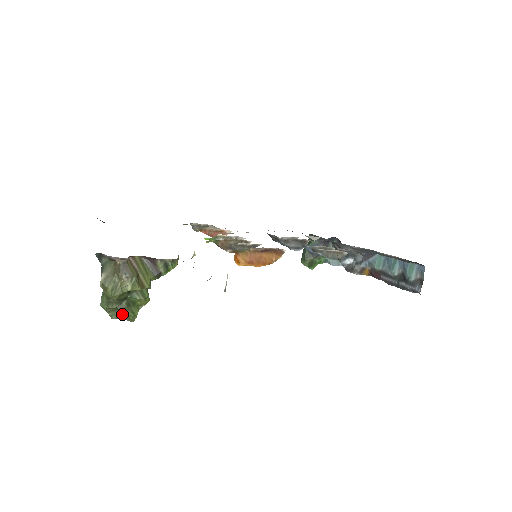
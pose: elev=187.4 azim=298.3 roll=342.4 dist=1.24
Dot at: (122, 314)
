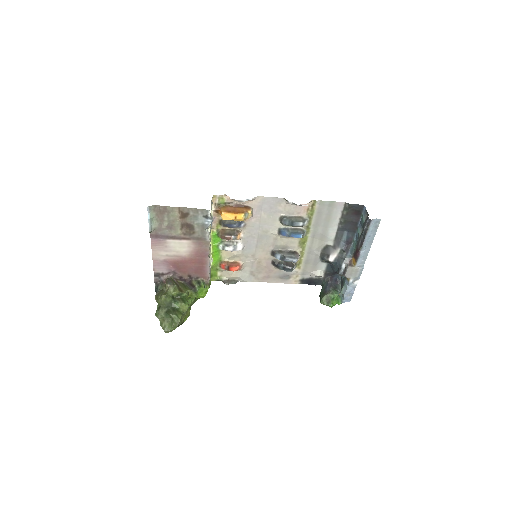
Dot at: (170, 322)
